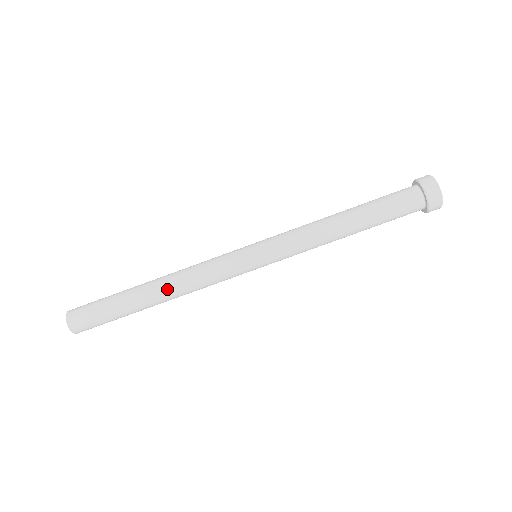
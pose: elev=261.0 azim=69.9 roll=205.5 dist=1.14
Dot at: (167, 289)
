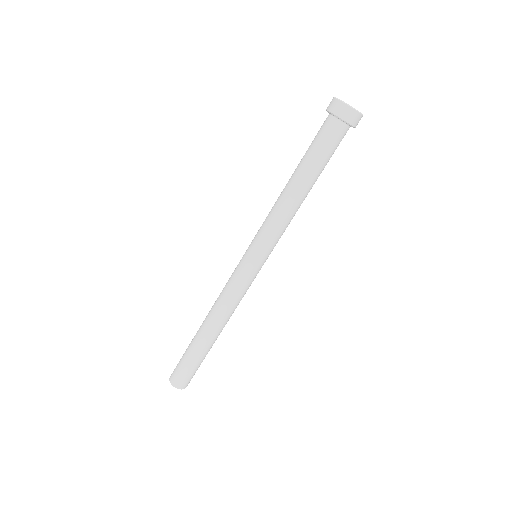
Dot at: (222, 325)
